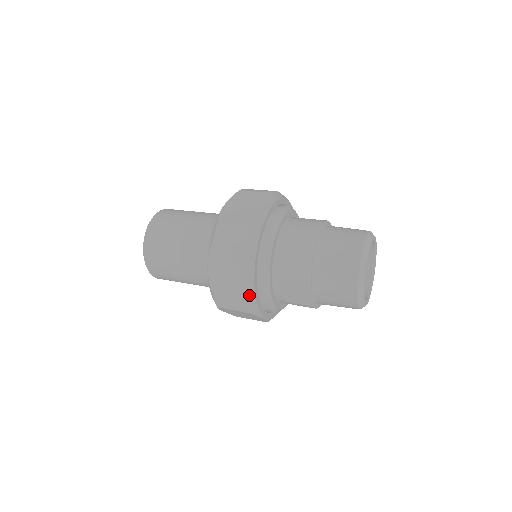
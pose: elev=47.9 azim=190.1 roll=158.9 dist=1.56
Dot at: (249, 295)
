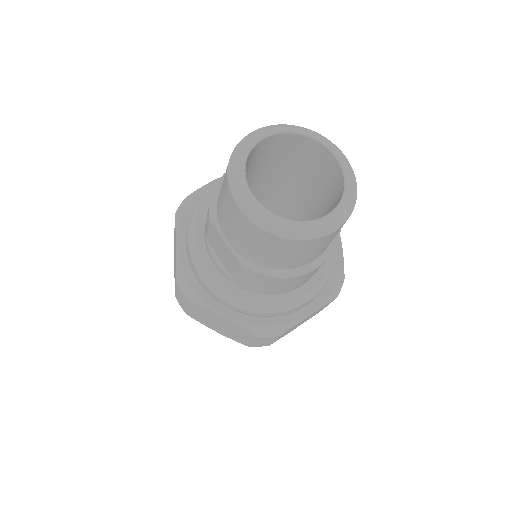
Dot at: (176, 271)
